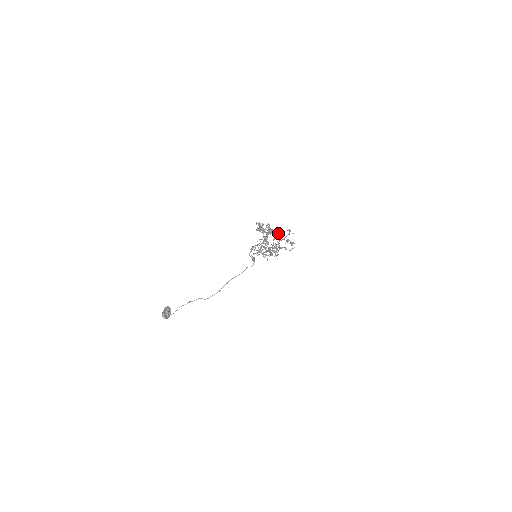
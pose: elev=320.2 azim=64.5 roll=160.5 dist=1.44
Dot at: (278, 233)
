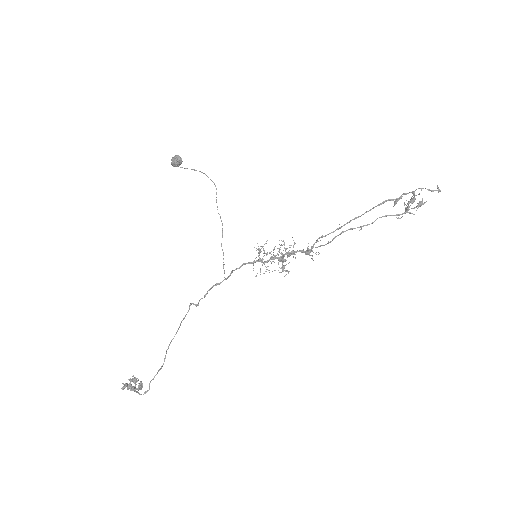
Dot at: occluded
